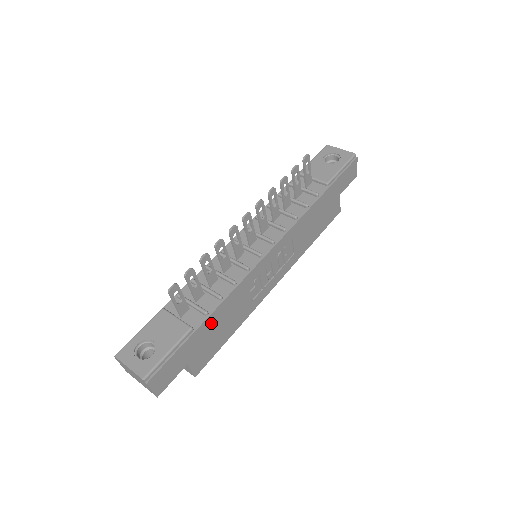
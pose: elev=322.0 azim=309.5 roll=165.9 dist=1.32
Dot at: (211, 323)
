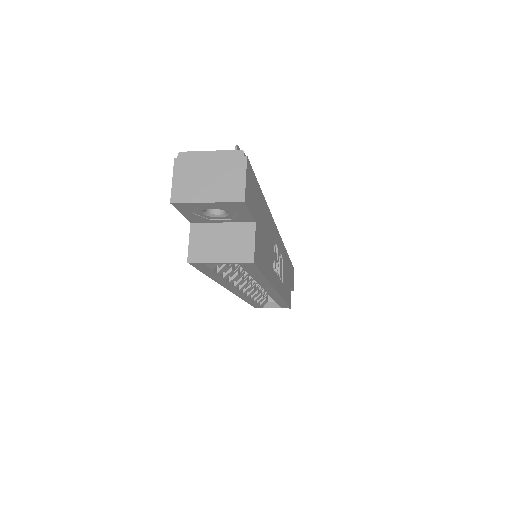
Dot at: (265, 215)
